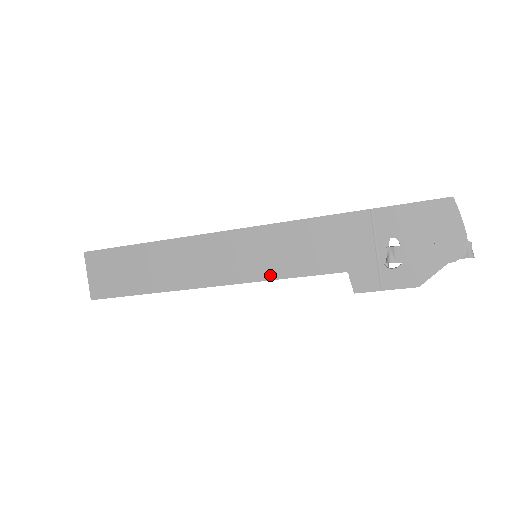
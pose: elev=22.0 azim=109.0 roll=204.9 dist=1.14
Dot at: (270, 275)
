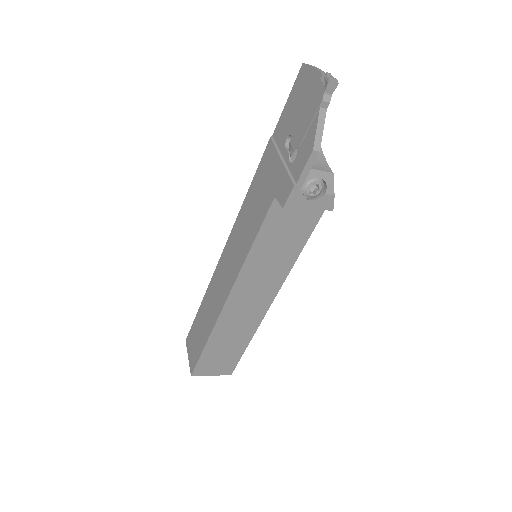
Dot at: (245, 254)
